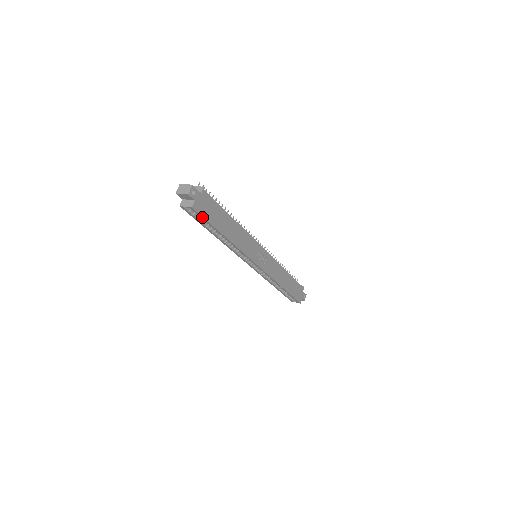
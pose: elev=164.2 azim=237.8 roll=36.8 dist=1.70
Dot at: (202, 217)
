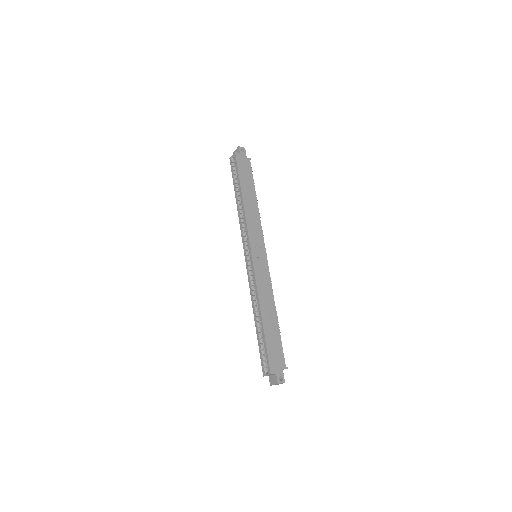
Dot at: (237, 165)
